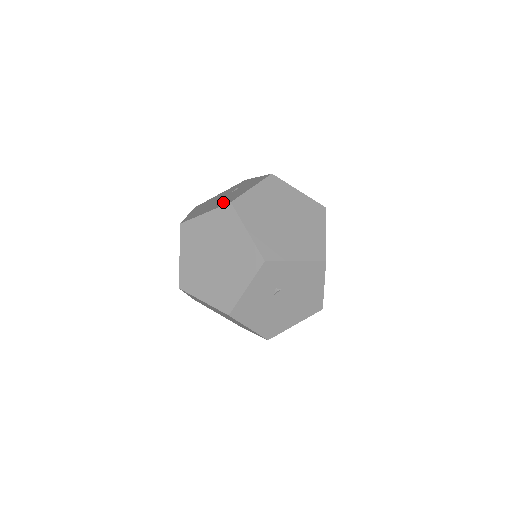
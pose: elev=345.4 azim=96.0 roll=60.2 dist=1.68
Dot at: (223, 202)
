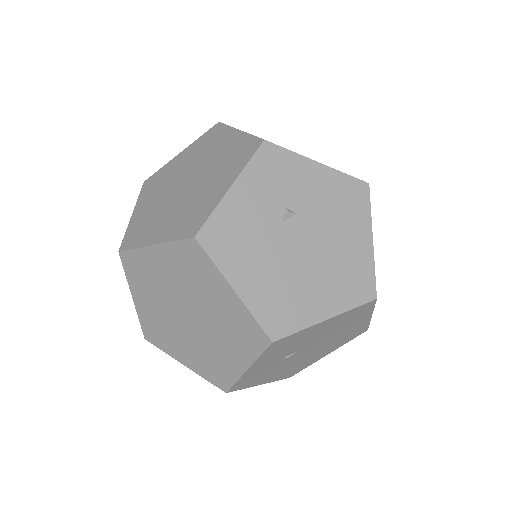
Dot at: occluded
